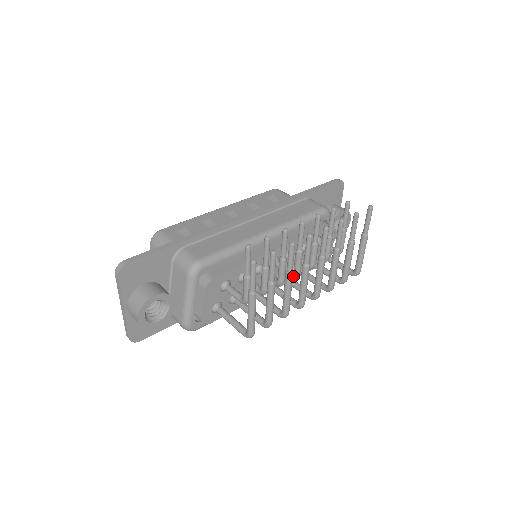
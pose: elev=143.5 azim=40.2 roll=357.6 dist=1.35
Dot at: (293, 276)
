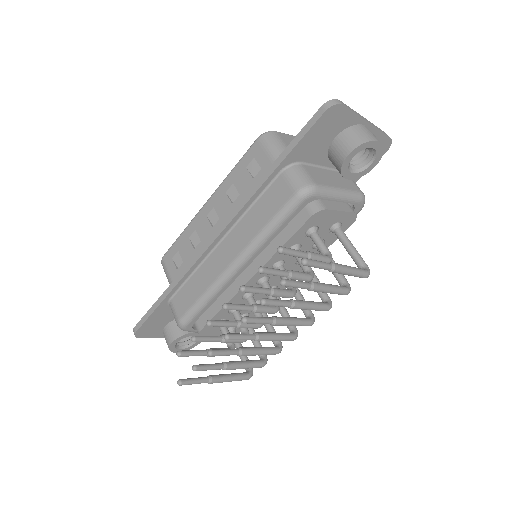
Dot at: occluded
